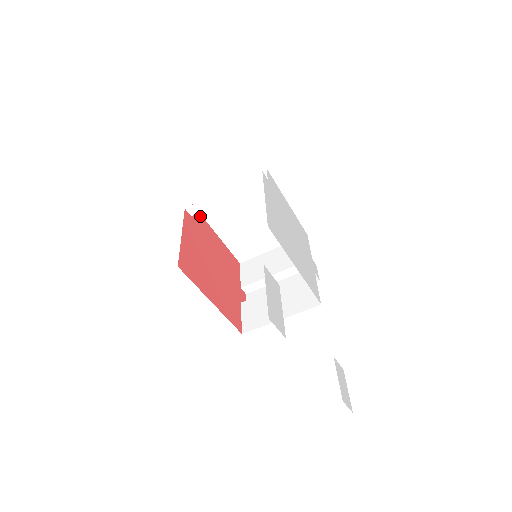
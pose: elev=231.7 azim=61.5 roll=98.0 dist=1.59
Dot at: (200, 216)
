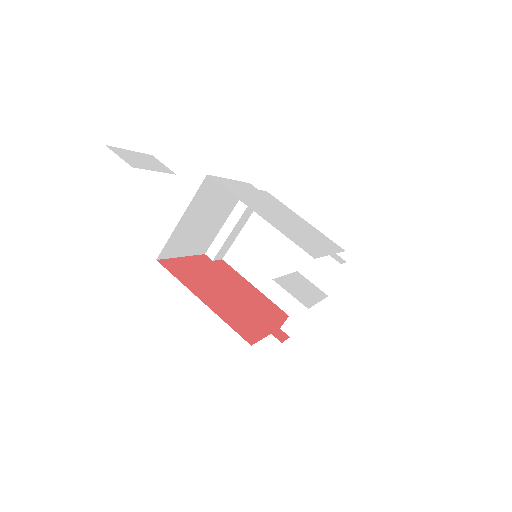
Dot at: (231, 268)
